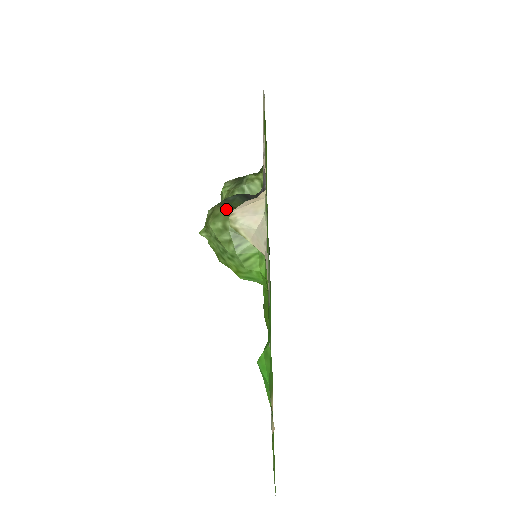
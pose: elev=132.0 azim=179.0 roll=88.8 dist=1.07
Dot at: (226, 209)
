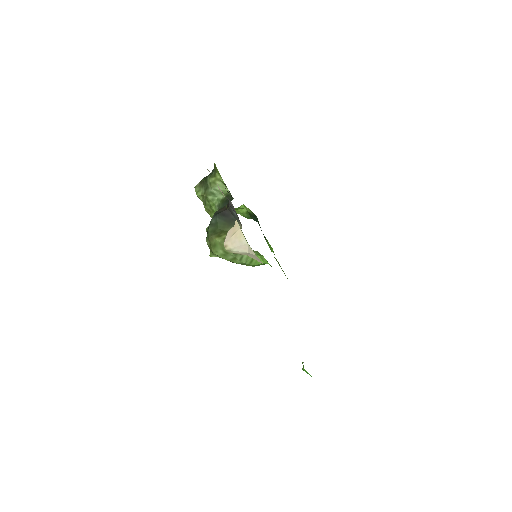
Dot at: (217, 238)
